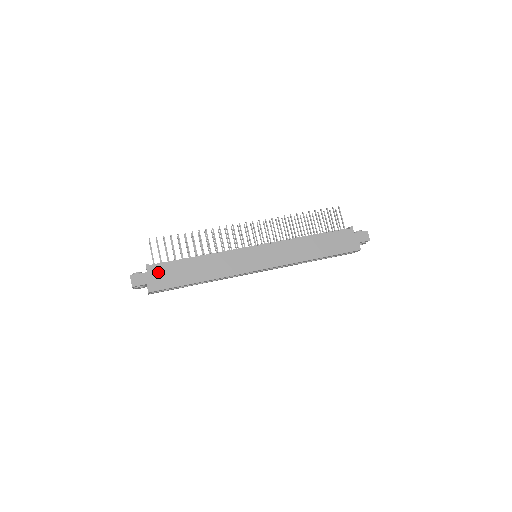
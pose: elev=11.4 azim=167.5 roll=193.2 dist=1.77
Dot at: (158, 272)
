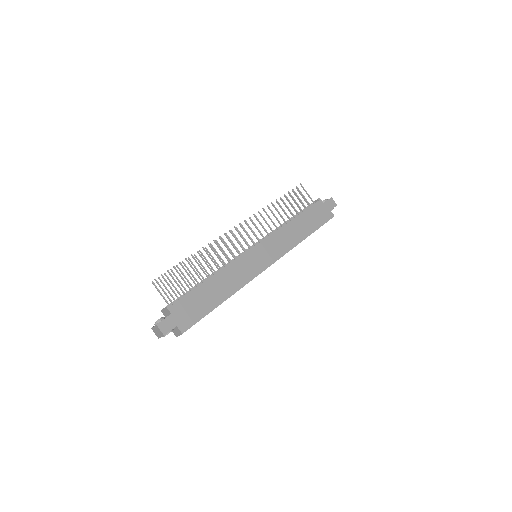
Dot at: (181, 309)
